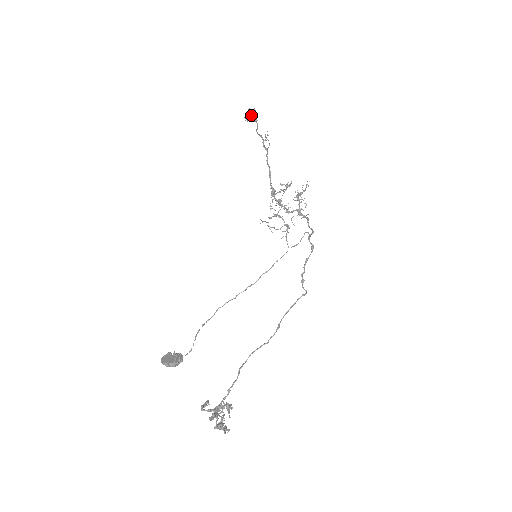
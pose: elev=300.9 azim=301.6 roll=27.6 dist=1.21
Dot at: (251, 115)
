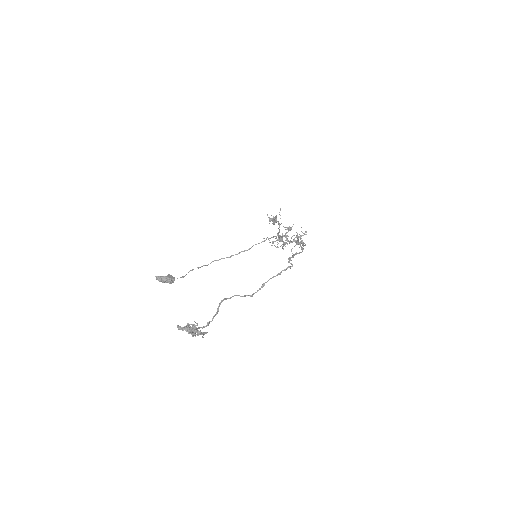
Dot at: occluded
